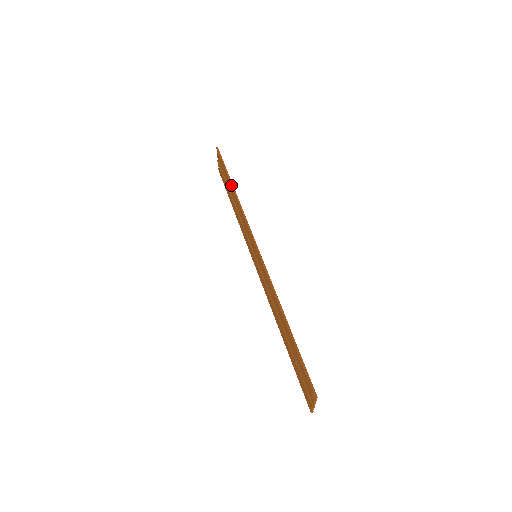
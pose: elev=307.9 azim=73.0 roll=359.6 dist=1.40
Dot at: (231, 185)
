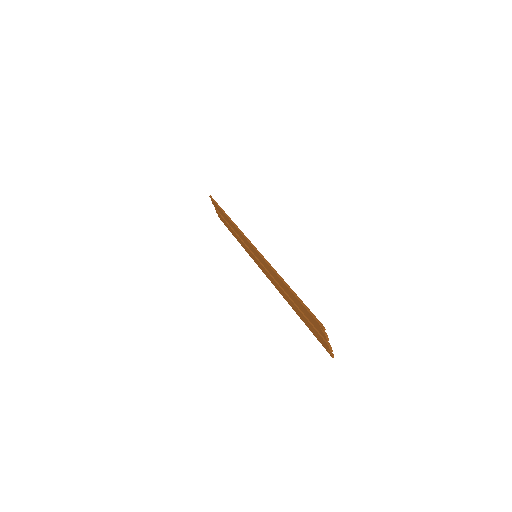
Dot at: (224, 214)
